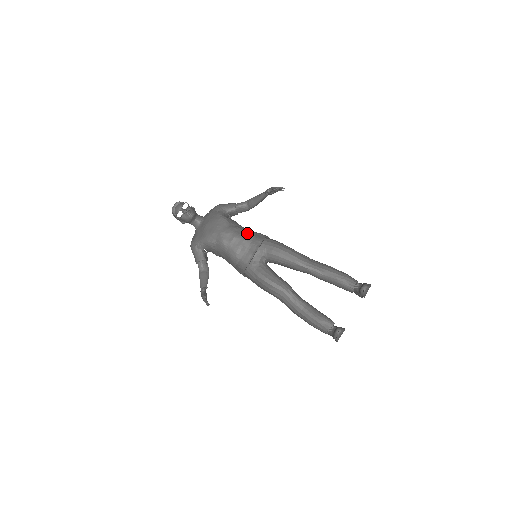
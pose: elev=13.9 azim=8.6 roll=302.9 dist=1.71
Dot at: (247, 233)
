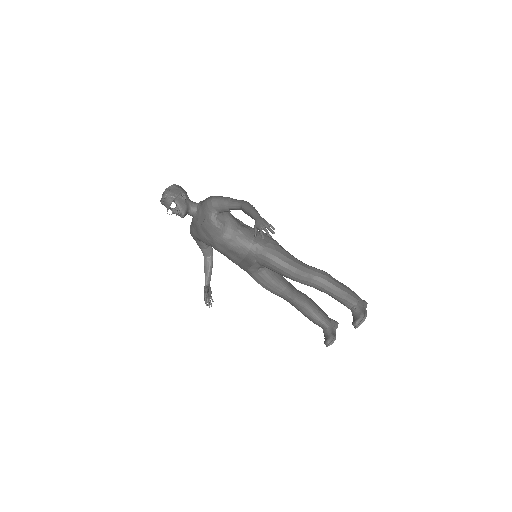
Dot at: (242, 245)
